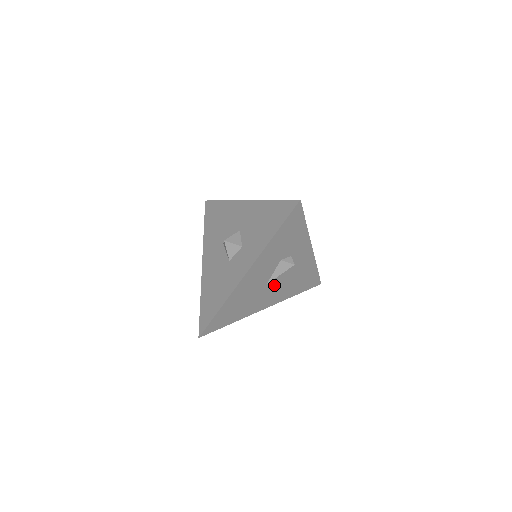
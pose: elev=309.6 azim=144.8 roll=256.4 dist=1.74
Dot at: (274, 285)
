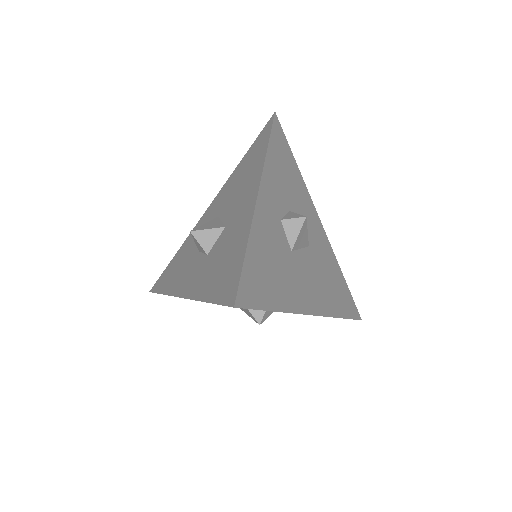
Dot at: occluded
